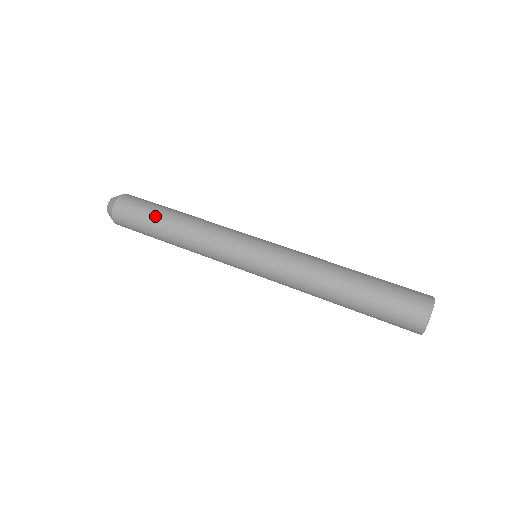
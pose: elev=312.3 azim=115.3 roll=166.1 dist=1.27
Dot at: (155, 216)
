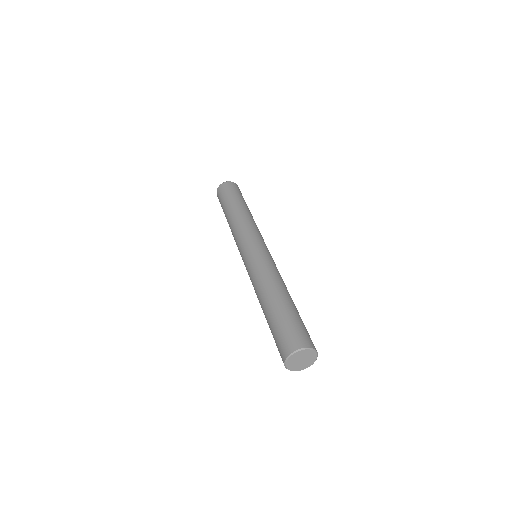
Dot at: (231, 200)
